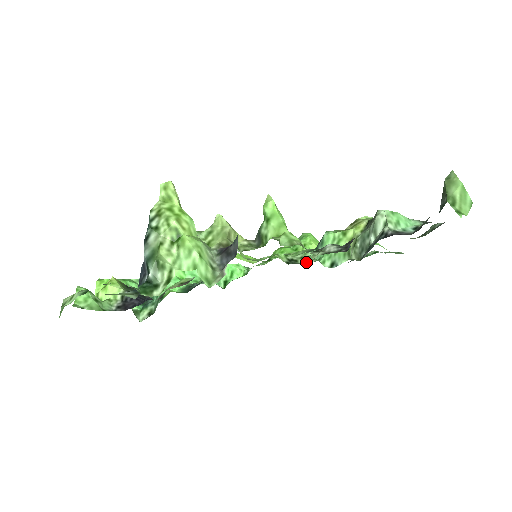
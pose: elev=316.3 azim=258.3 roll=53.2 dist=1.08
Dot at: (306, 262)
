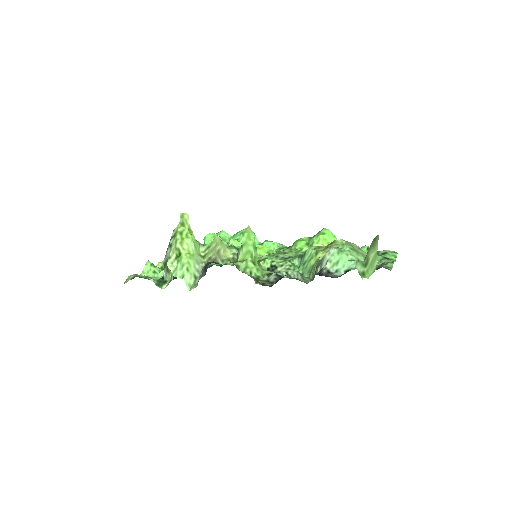
Dot at: occluded
